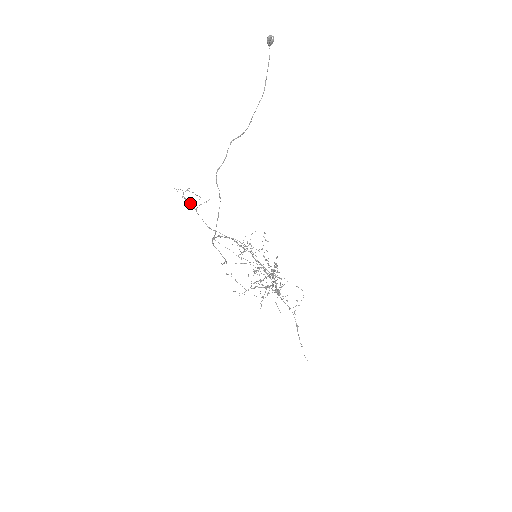
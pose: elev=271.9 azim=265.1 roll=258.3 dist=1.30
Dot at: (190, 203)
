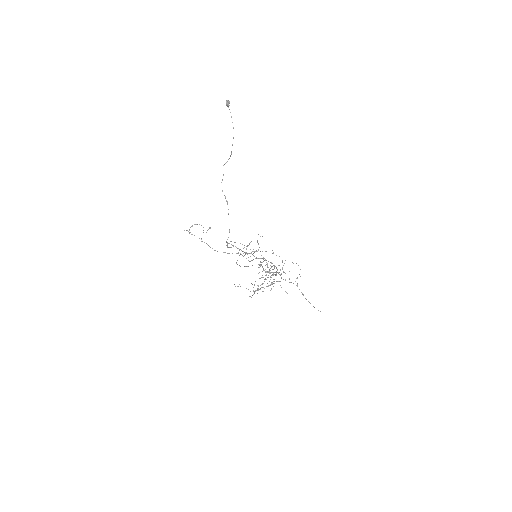
Dot at: occluded
